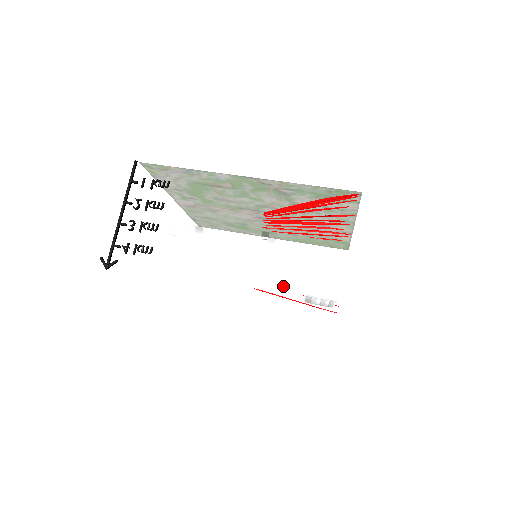
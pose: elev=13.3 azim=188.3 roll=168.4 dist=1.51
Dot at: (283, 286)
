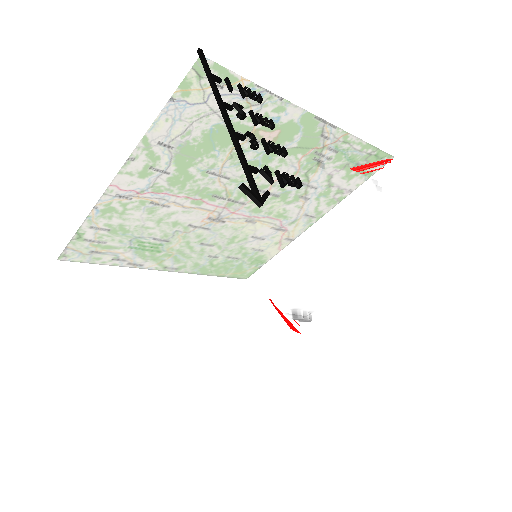
Dot at: (304, 286)
